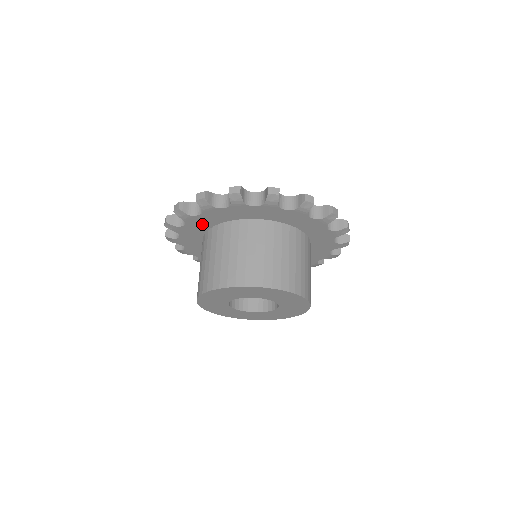
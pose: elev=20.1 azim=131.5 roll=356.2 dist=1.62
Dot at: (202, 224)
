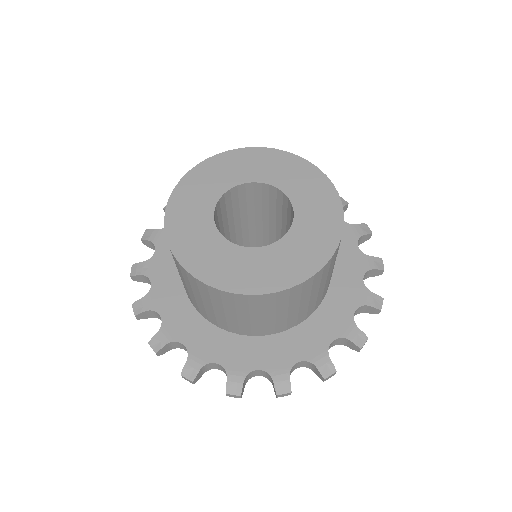
Dot at: occluded
